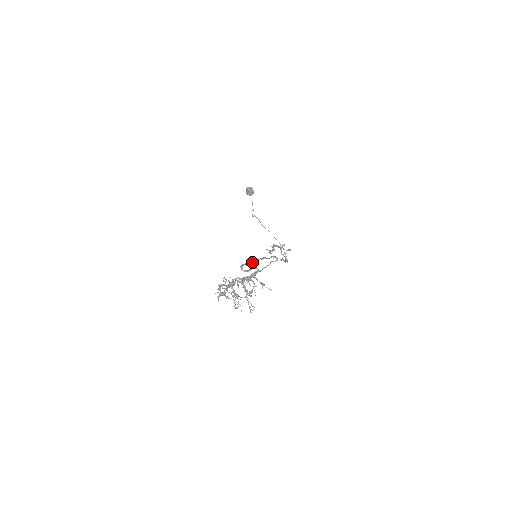
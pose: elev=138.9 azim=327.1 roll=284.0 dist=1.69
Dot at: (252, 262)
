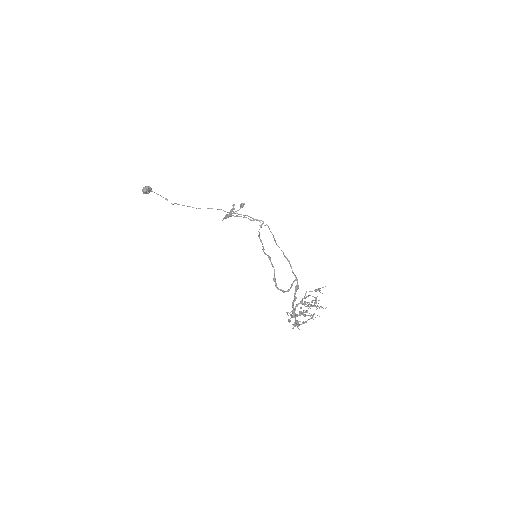
Dot at: (274, 273)
